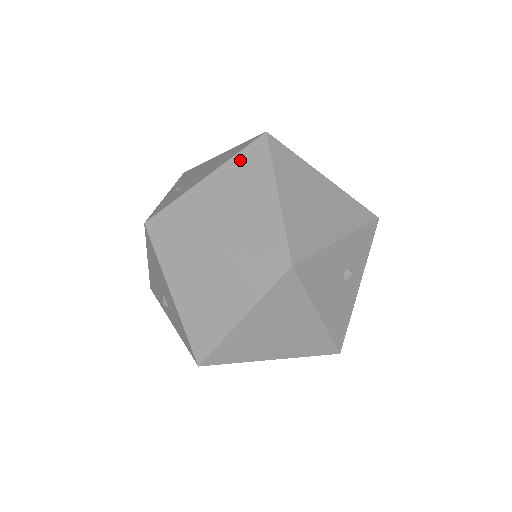
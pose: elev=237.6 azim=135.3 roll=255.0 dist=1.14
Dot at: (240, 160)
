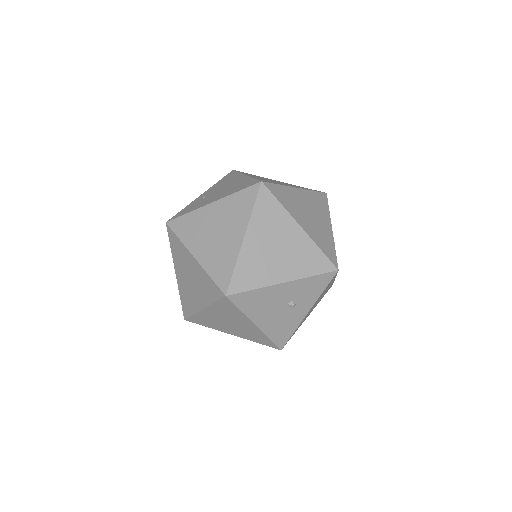
Dot at: (235, 199)
